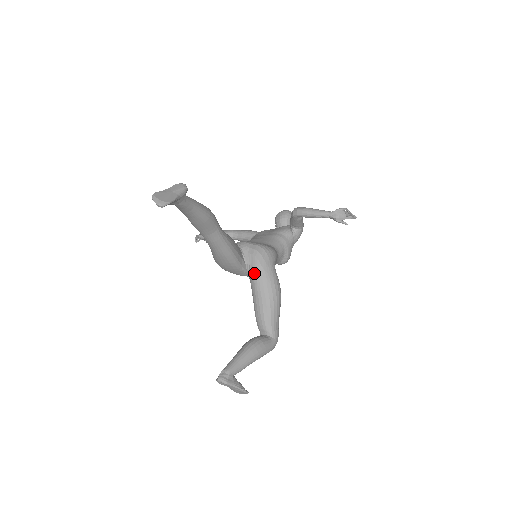
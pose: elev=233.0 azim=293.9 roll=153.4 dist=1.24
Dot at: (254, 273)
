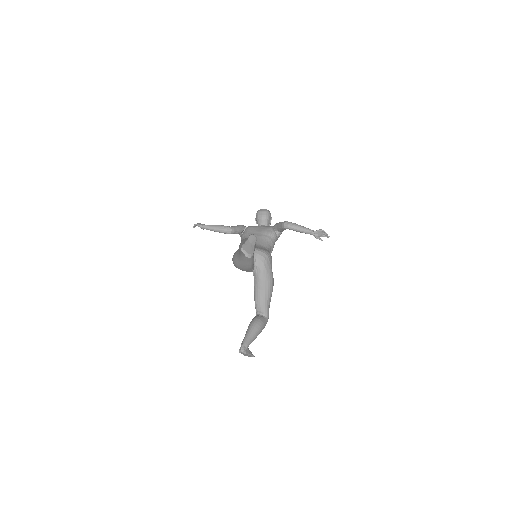
Dot at: (260, 273)
